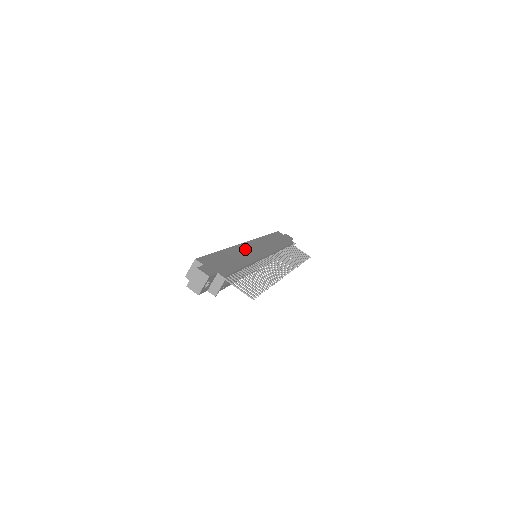
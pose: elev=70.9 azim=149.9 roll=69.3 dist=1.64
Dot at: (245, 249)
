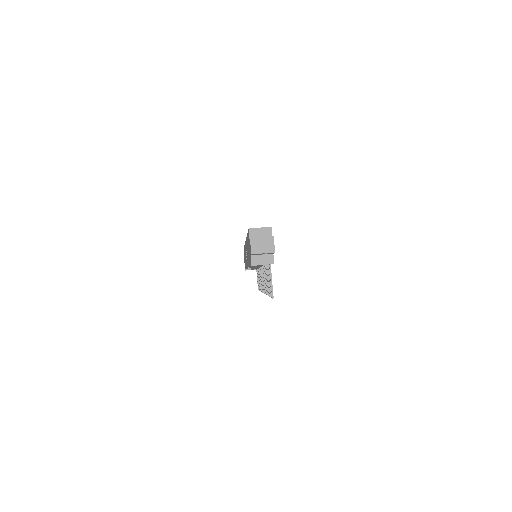
Dot at: occluded
